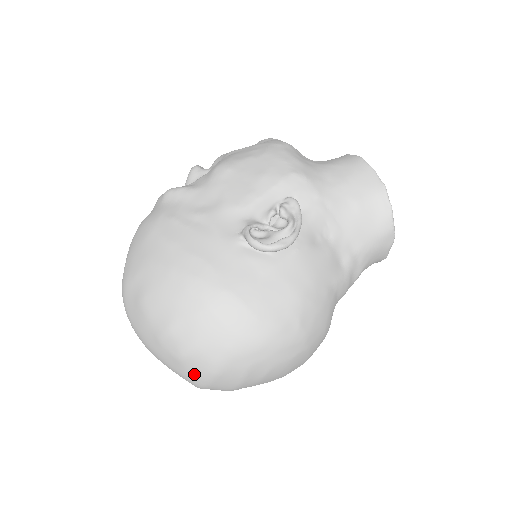
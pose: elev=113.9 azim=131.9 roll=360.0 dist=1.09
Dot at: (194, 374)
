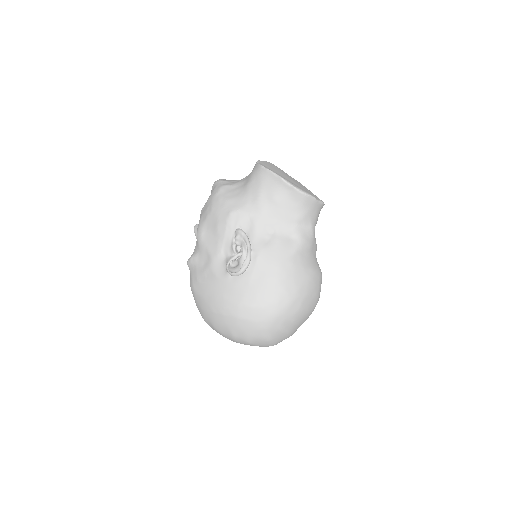
Dot at: (262, 345)
